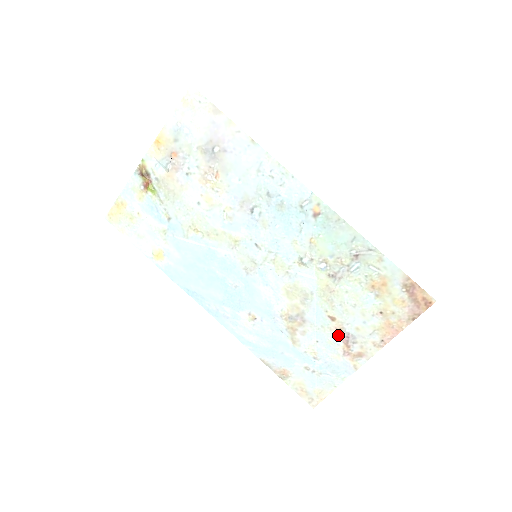
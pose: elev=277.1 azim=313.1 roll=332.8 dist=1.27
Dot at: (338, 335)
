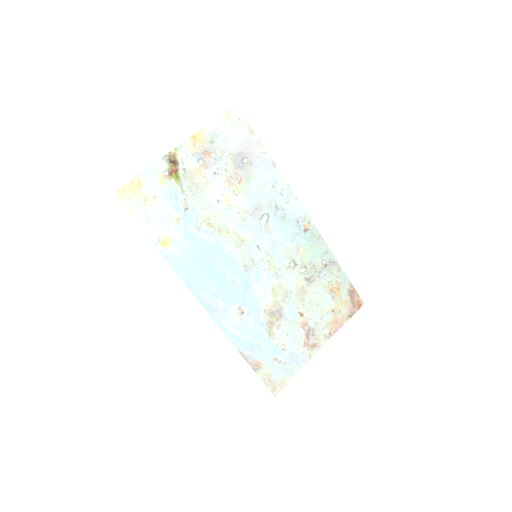
Dot at: (303, 329)
